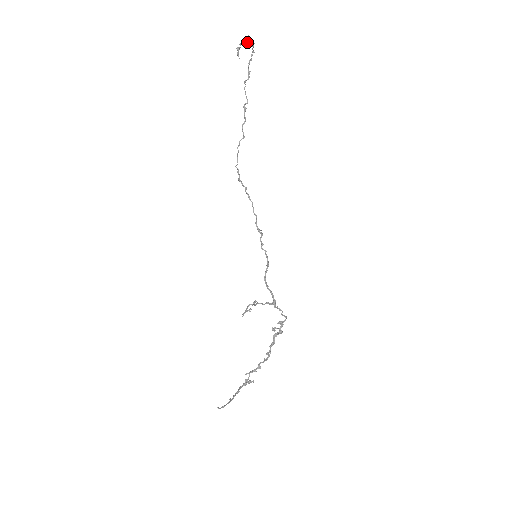
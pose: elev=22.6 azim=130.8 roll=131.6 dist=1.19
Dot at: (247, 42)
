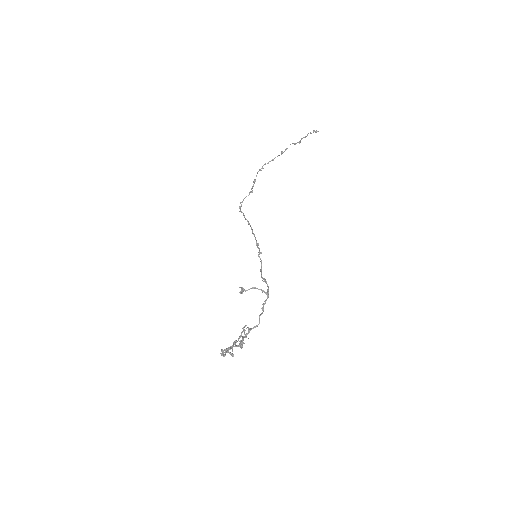
Dot at: occluded
